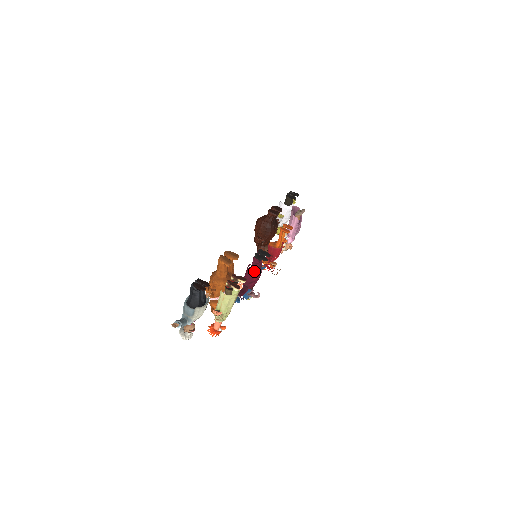
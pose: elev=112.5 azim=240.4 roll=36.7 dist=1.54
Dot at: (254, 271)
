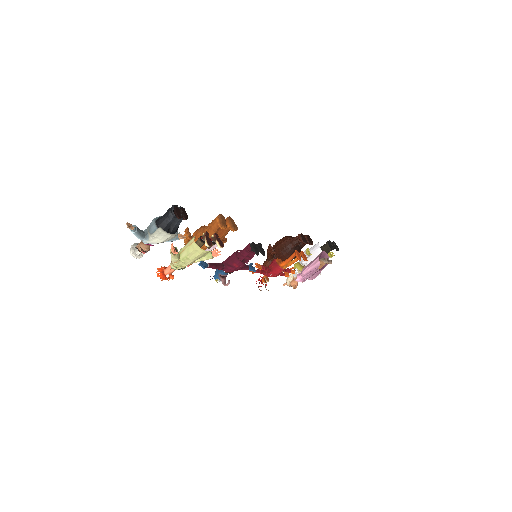
Dot at: (240, 256)
